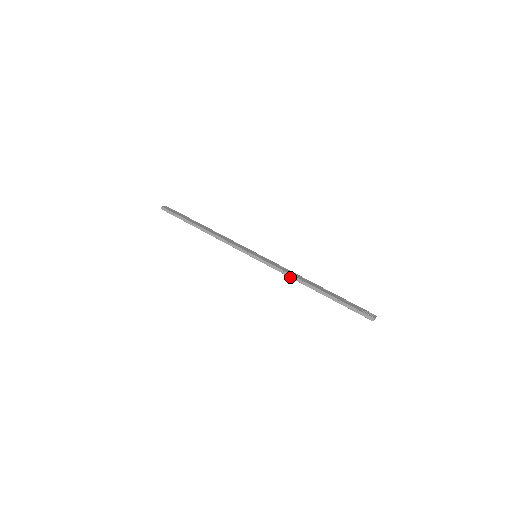
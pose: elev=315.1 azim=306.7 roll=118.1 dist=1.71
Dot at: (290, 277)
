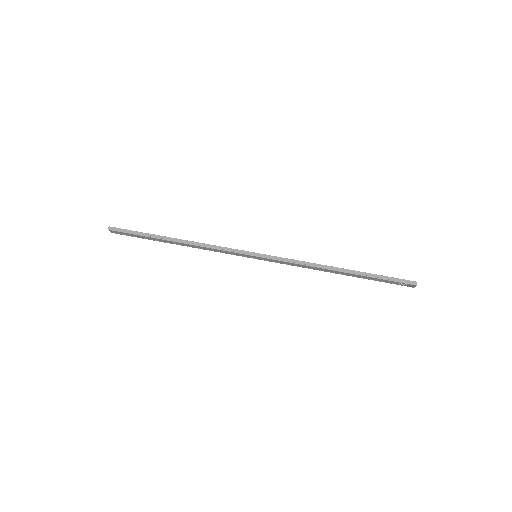
Dot at: (308, 265)
